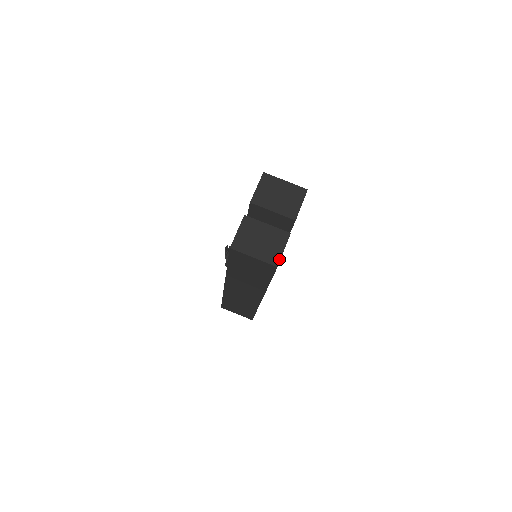
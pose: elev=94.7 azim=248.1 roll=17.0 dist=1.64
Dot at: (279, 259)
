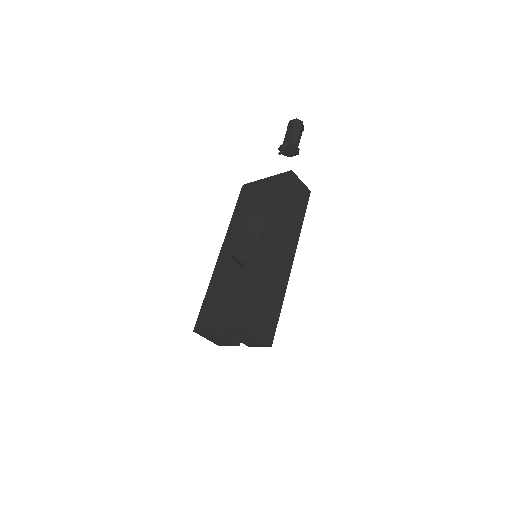
Dot at: occluded
